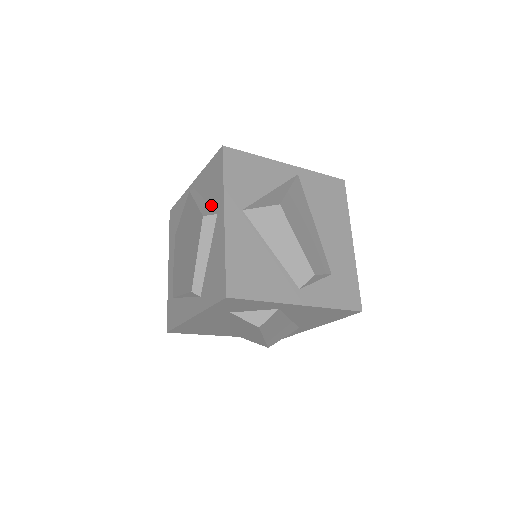
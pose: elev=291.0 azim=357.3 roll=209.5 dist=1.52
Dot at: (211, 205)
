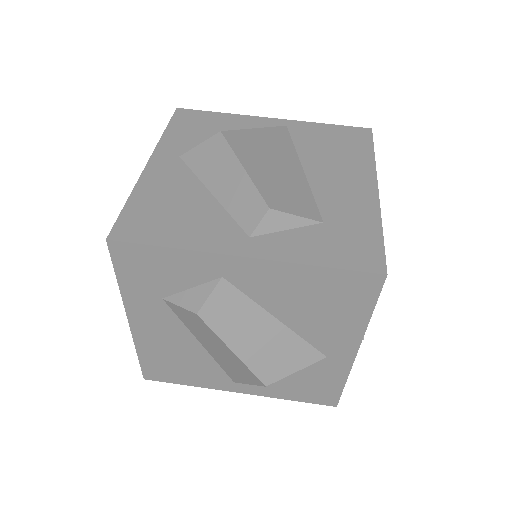
Dot at: occluded
